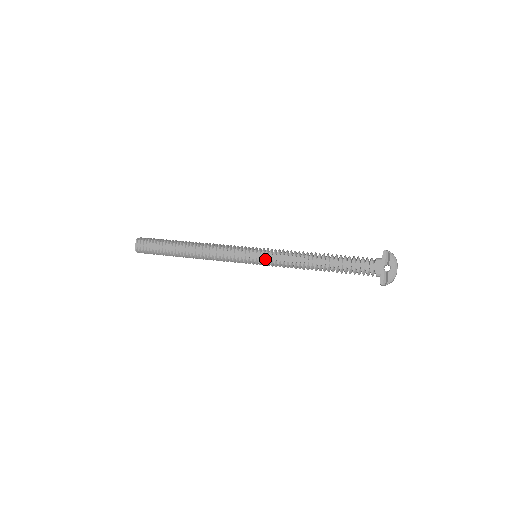
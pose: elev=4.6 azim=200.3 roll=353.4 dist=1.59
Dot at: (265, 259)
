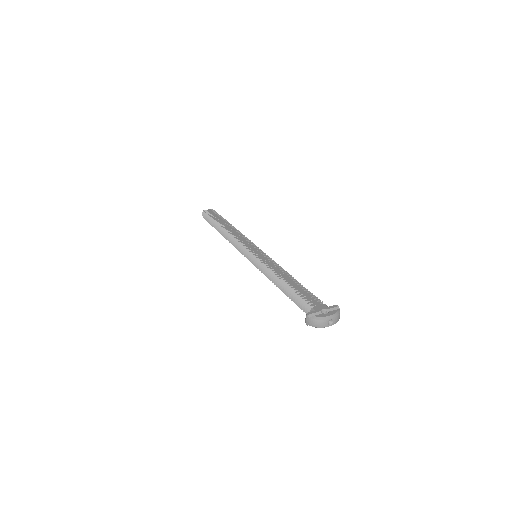
Dot at: (259, 256)
